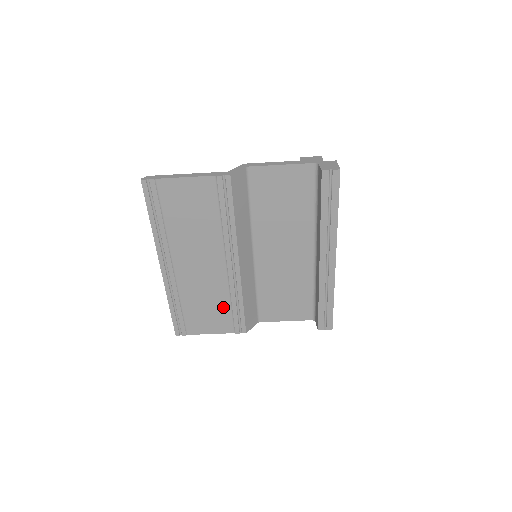
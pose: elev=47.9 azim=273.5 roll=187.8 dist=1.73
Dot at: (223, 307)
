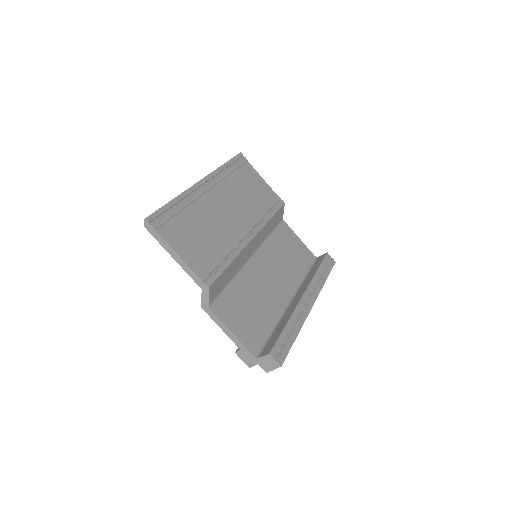
Dot at: (212, 248)
